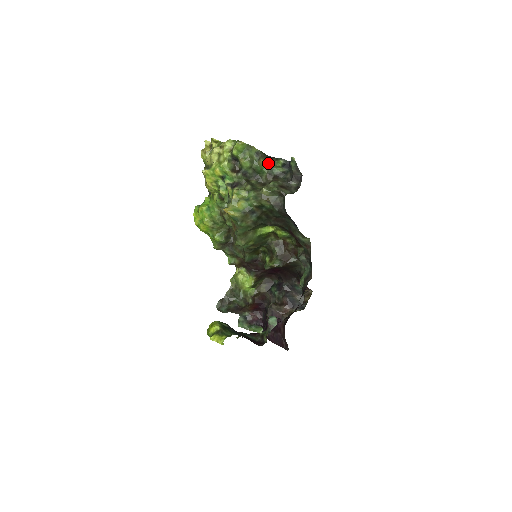
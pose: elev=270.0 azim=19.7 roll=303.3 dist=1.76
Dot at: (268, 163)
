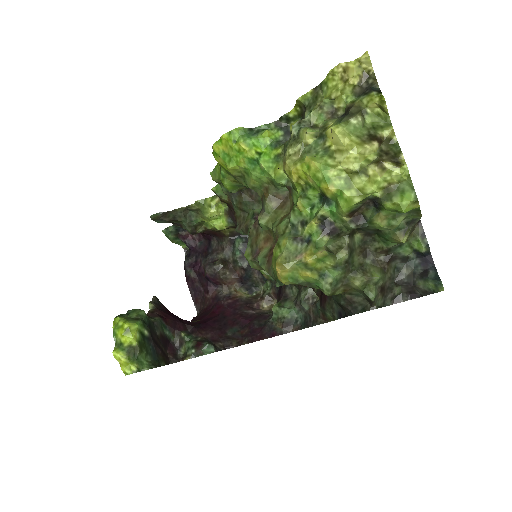
Dot at: (407, 239)
